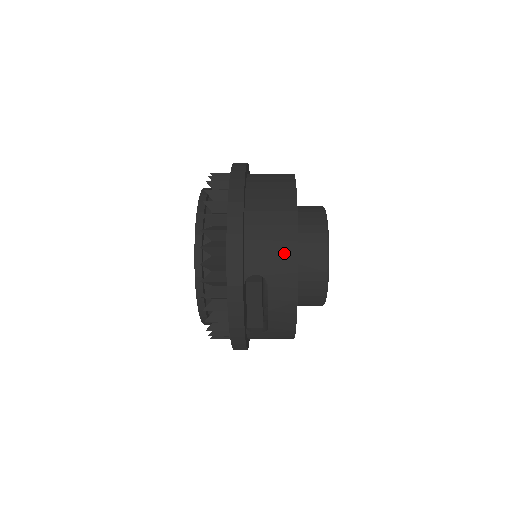
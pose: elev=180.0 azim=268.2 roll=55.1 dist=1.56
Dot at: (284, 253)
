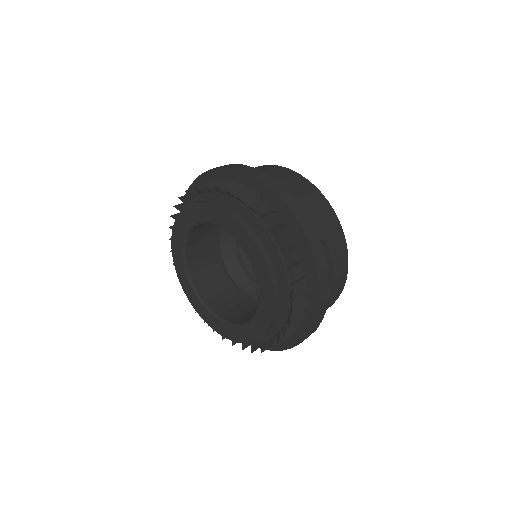
Dot at: (326, 214)
